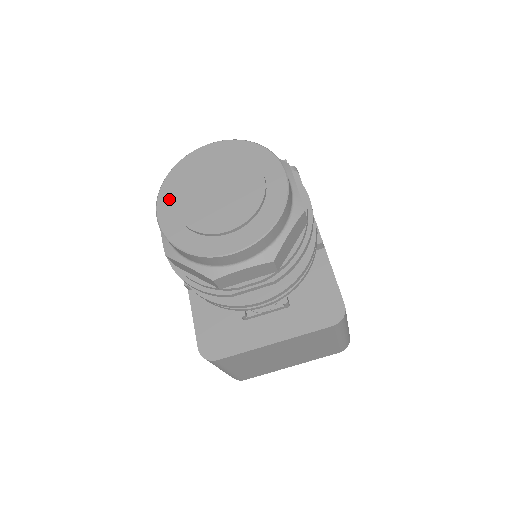
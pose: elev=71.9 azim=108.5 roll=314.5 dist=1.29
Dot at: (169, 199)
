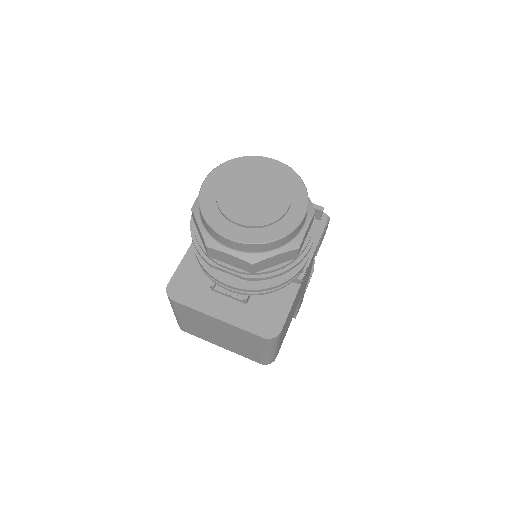
Dot at: (221, 175)
